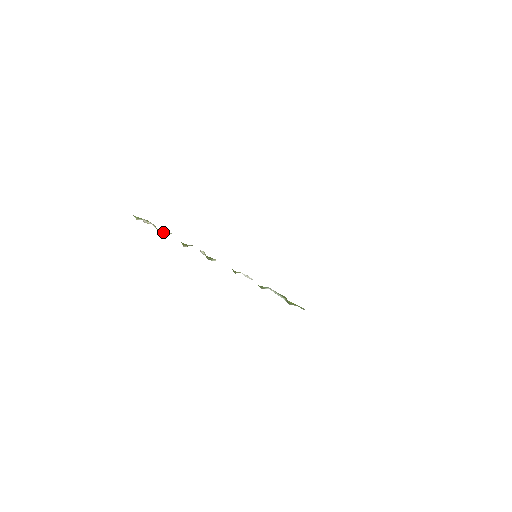
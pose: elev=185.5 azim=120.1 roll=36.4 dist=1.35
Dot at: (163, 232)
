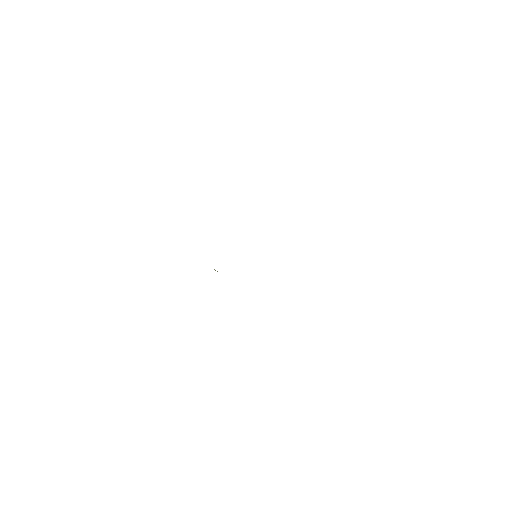
Dot at: occluded
